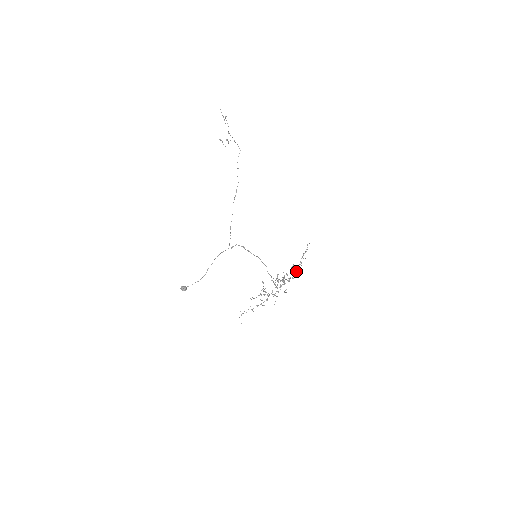
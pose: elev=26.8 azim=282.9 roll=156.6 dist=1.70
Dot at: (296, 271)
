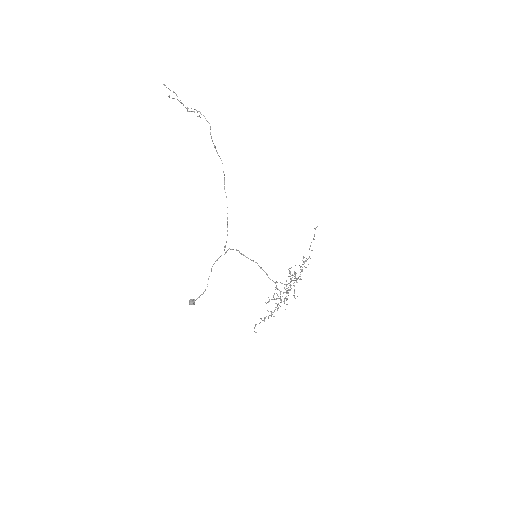
Dot at: (305, 267)
